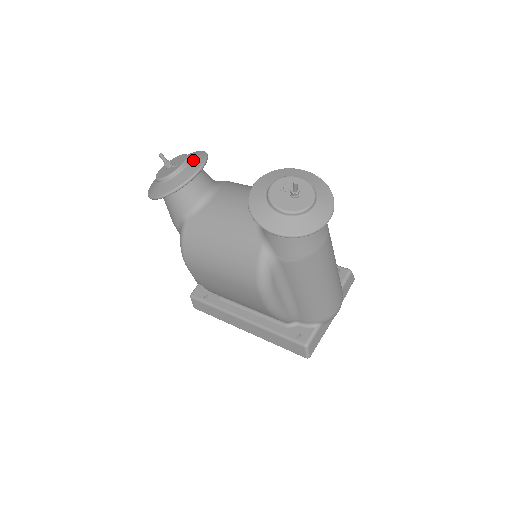
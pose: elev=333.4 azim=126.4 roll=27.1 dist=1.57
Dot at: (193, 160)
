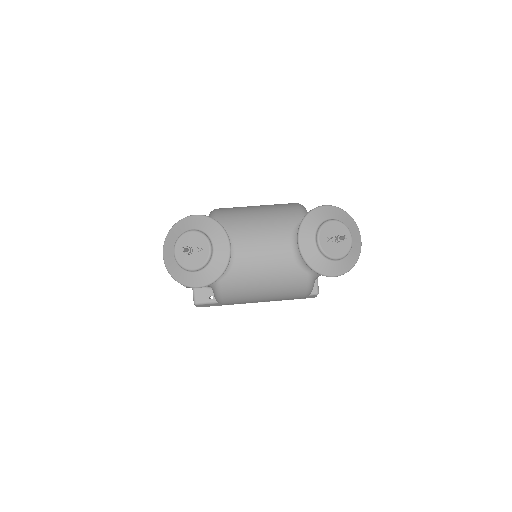
Dot at: (213, 236)
